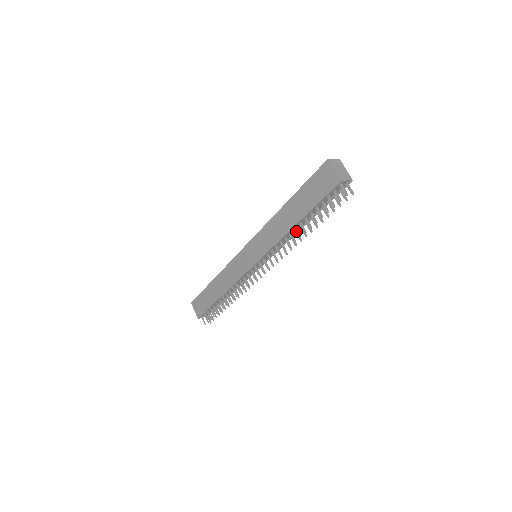
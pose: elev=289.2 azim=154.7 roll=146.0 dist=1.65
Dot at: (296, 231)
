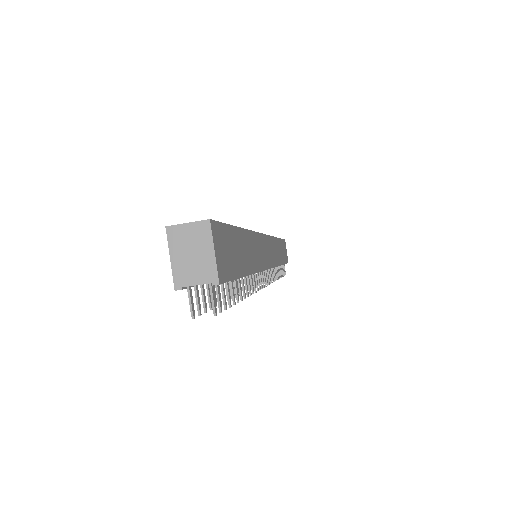
Dot at: (229, 284)
